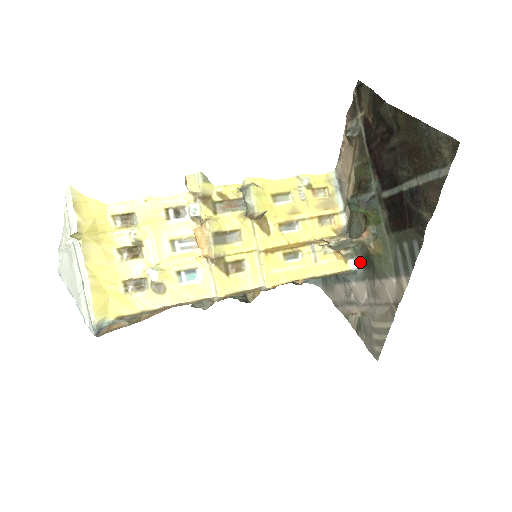
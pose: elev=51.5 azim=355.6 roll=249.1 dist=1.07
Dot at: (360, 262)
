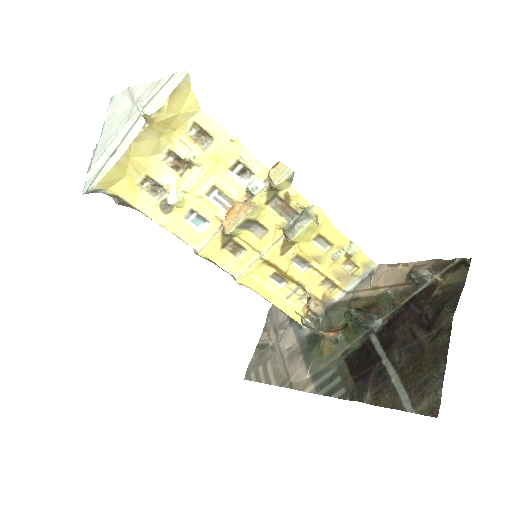
Dot at: occluded
